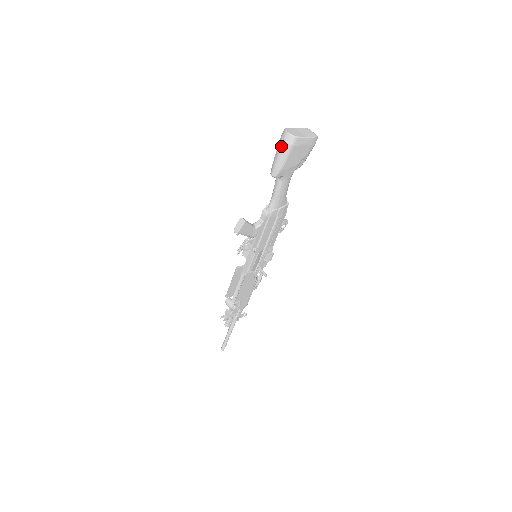
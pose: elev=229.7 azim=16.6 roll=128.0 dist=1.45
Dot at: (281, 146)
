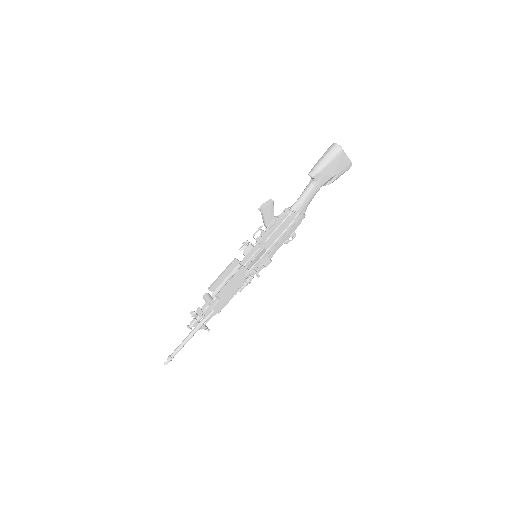
Dot at: (328, 152)
